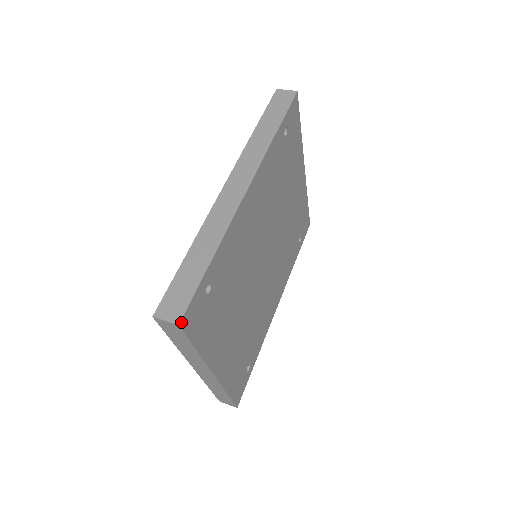
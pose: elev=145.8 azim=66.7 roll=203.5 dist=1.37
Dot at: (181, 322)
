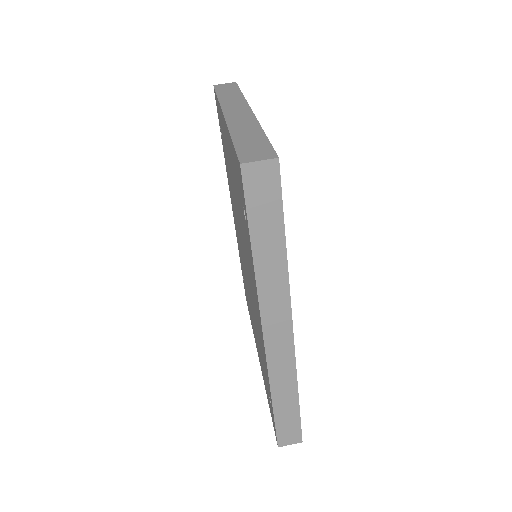
Dot at: (301, 439)
